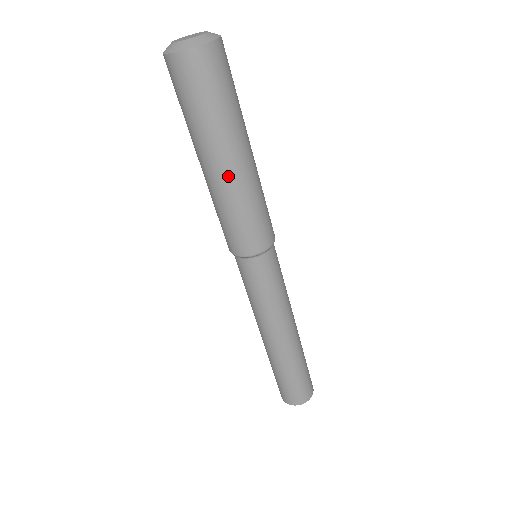
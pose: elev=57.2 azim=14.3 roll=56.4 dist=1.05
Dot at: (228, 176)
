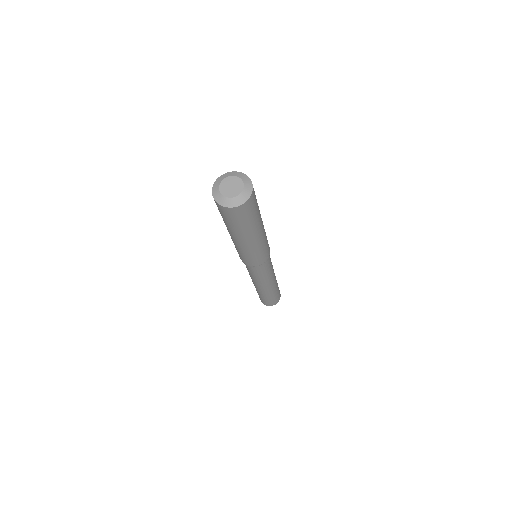
Dot at: (233, 240)
